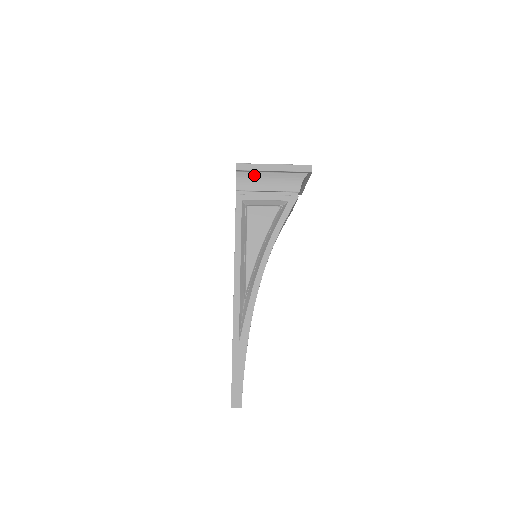
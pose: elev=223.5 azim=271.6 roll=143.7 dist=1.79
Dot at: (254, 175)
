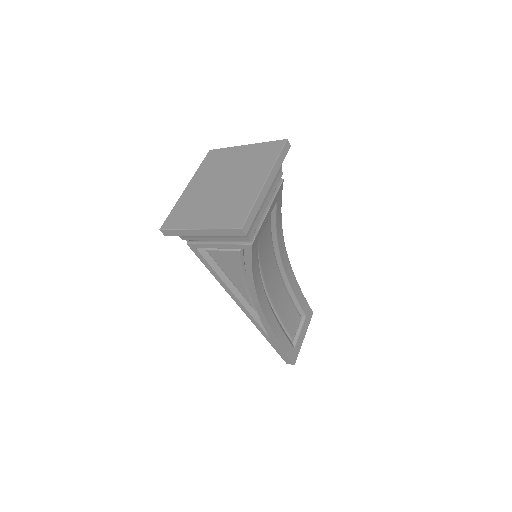
Dot at: occluded
